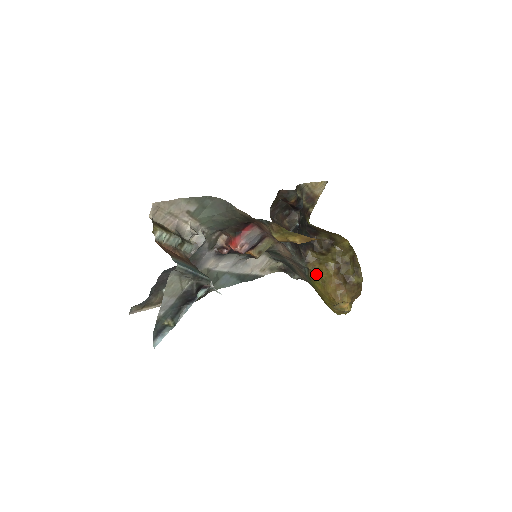
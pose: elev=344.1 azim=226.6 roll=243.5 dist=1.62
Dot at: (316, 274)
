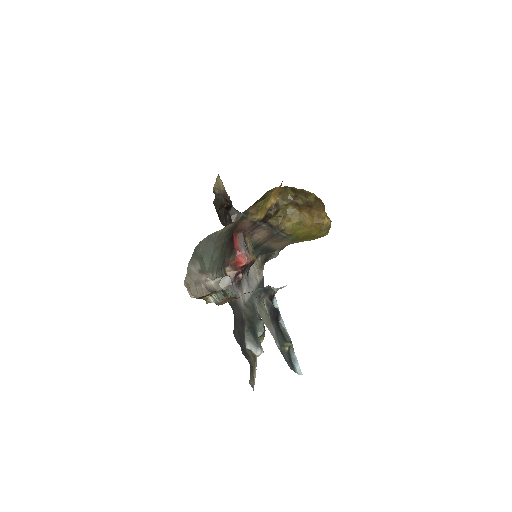
Dot at: (291, 226)
